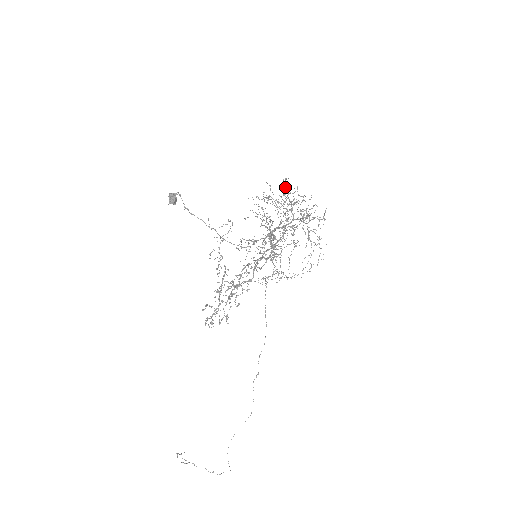
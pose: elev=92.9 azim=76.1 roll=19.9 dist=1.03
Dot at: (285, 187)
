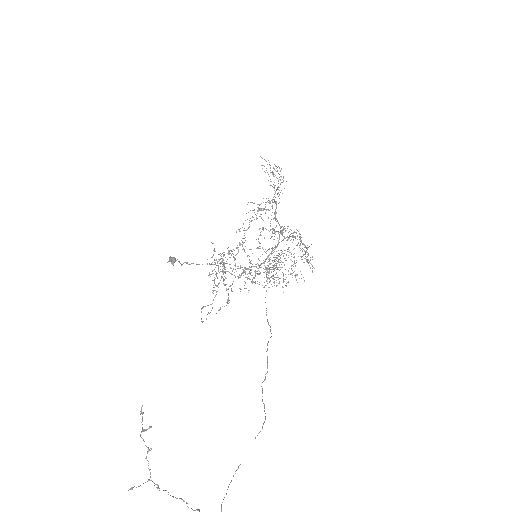
Dot at: (274, 233)
